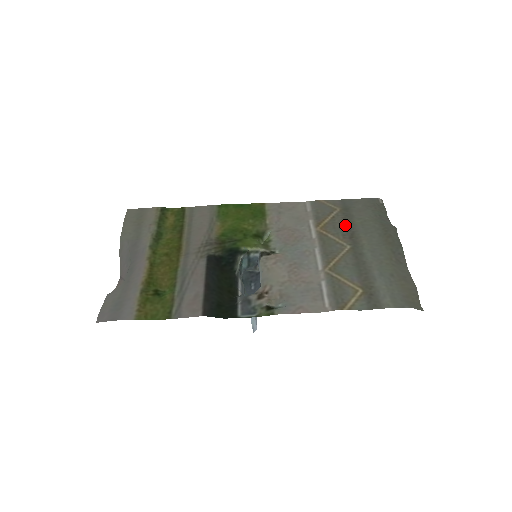
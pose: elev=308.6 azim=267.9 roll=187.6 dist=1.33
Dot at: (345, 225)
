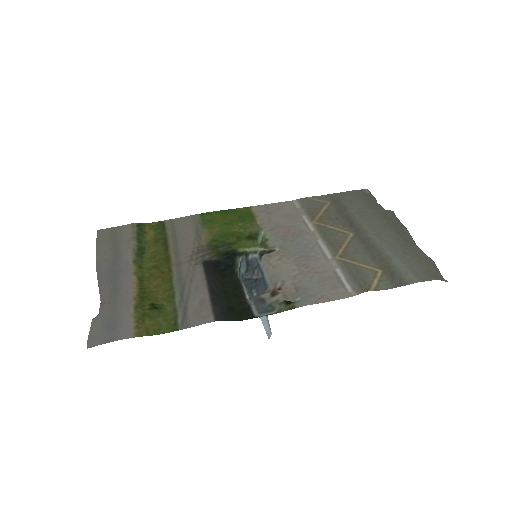
Dot at: (341, 215)
